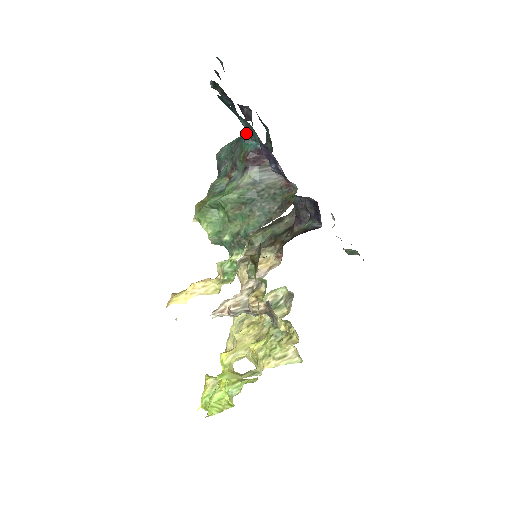
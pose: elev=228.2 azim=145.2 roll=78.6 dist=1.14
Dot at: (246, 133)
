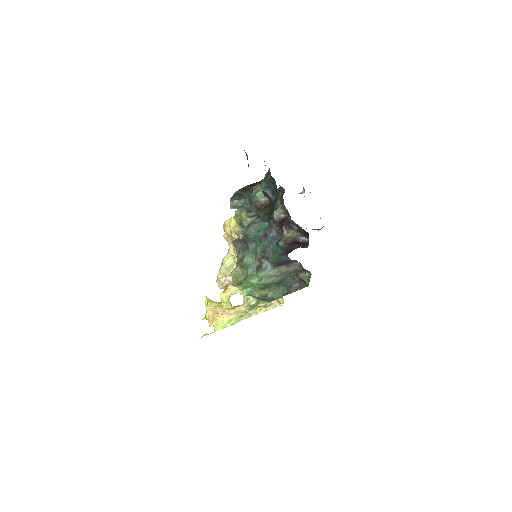
Dot at: (282, 254)
